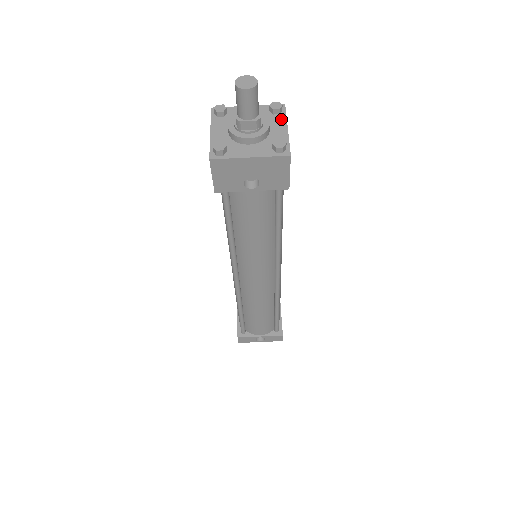
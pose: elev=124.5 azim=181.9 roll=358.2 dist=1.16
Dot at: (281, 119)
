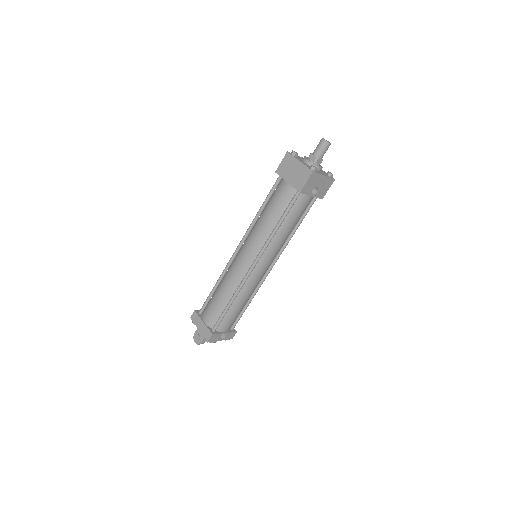
Dot at: occluded
